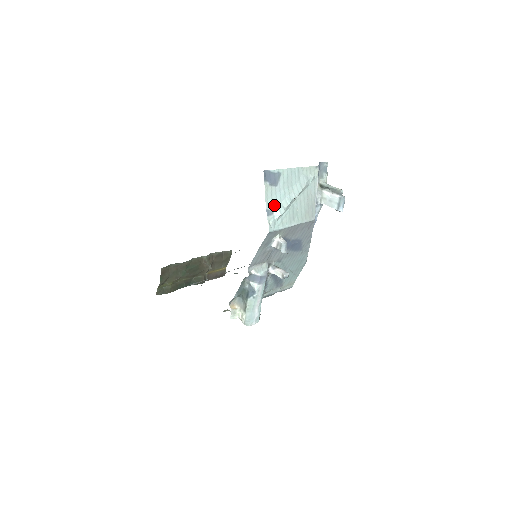
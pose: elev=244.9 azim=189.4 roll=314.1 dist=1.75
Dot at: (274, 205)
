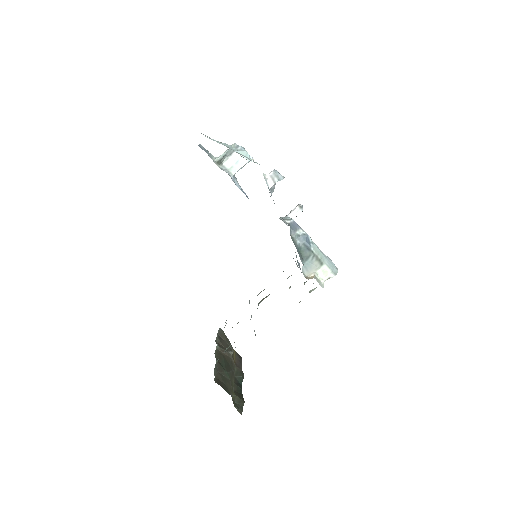
Dot at: occluded
